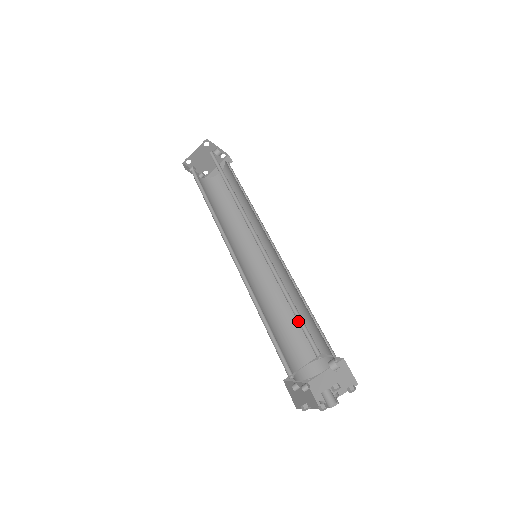
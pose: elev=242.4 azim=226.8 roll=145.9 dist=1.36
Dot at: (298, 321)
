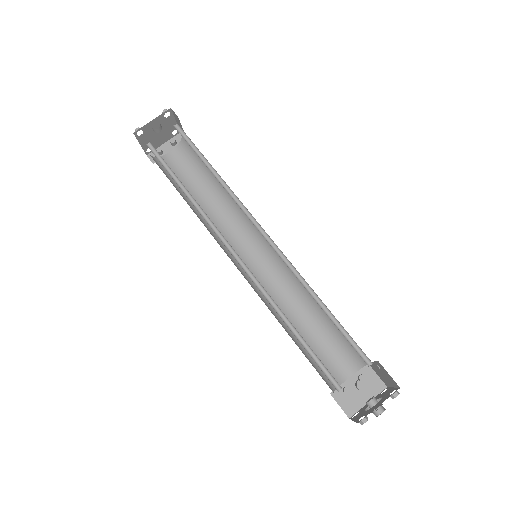
Dot at: (309, 351)
